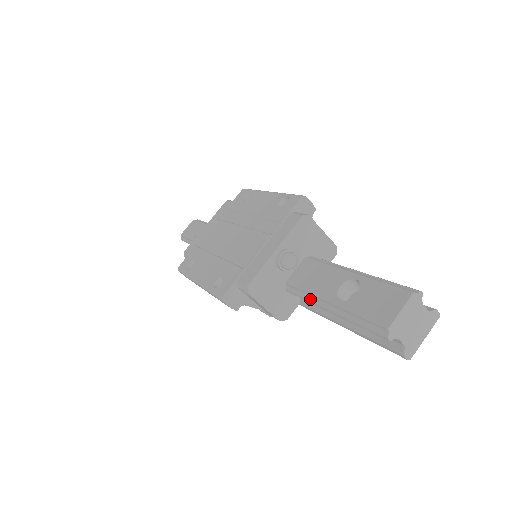
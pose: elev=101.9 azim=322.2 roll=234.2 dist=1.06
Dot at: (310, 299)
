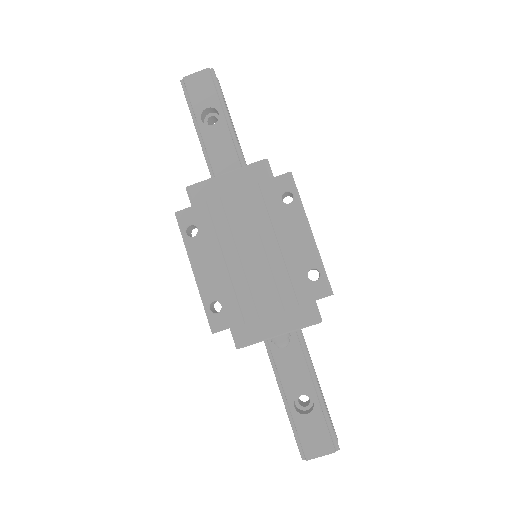
Dot at: (276, 375)
